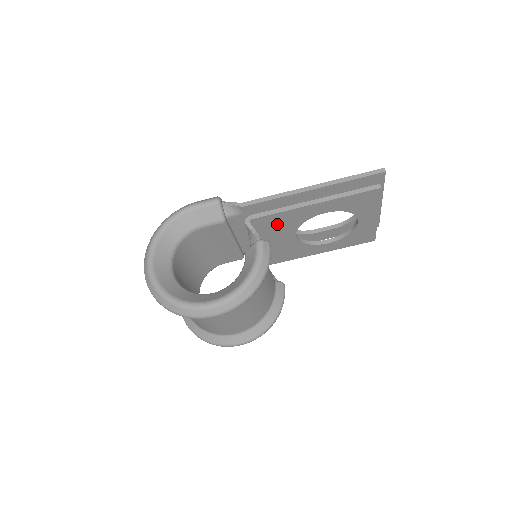
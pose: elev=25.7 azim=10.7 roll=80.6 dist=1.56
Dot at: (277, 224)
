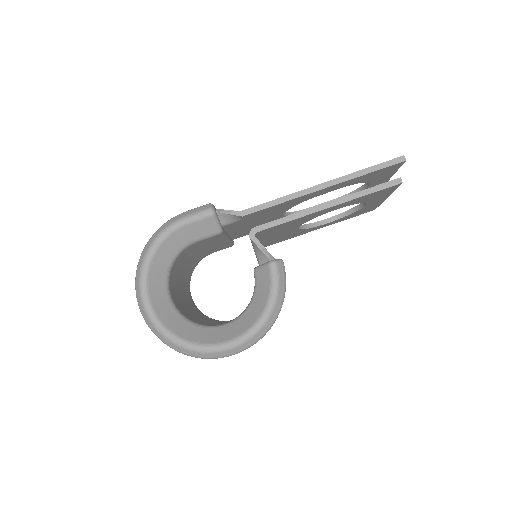
Dot at: (282, 227)
